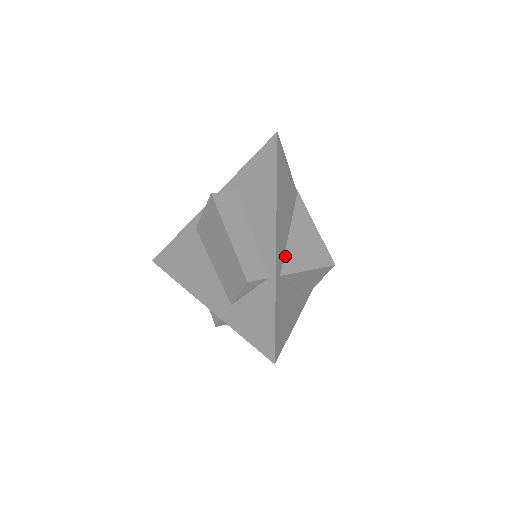
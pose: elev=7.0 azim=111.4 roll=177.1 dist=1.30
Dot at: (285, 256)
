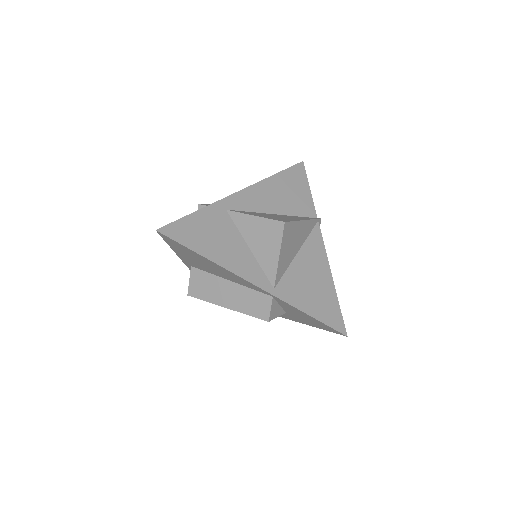
Dot at: (248, 212)
